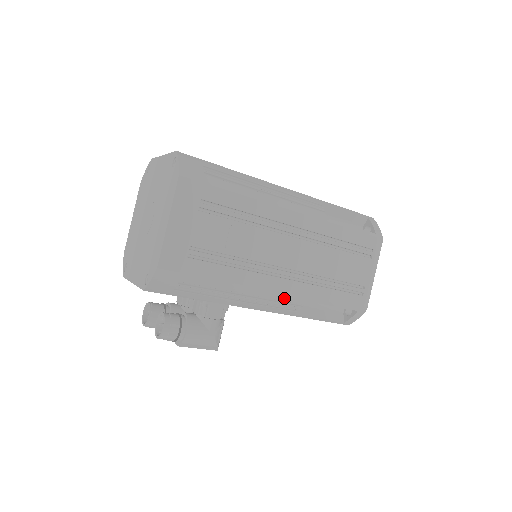
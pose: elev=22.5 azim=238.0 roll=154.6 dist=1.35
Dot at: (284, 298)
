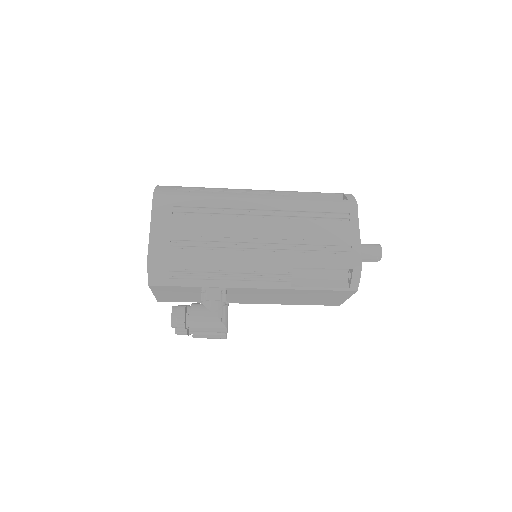
Dot at: (268, 268)
